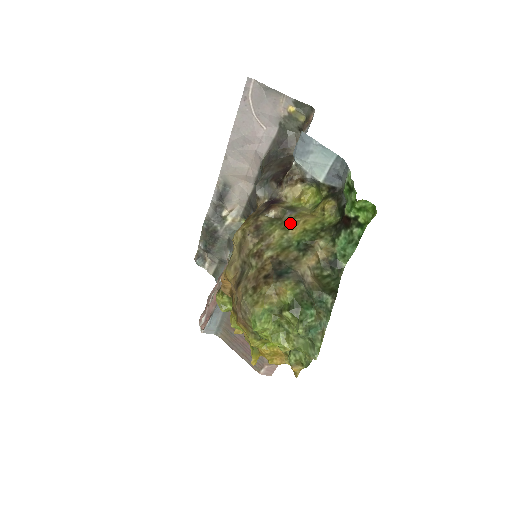
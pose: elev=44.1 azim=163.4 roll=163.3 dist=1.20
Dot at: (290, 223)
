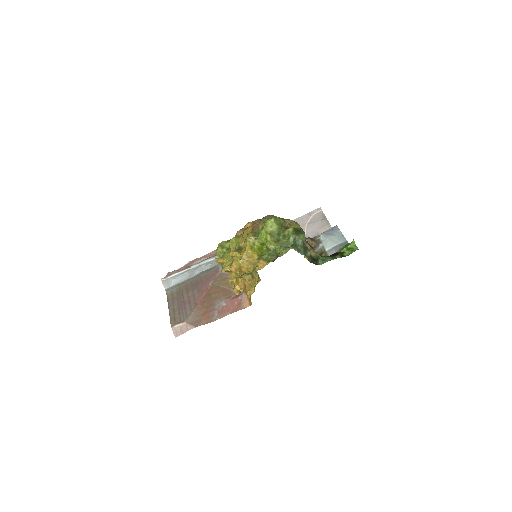
Dot at: occluded
